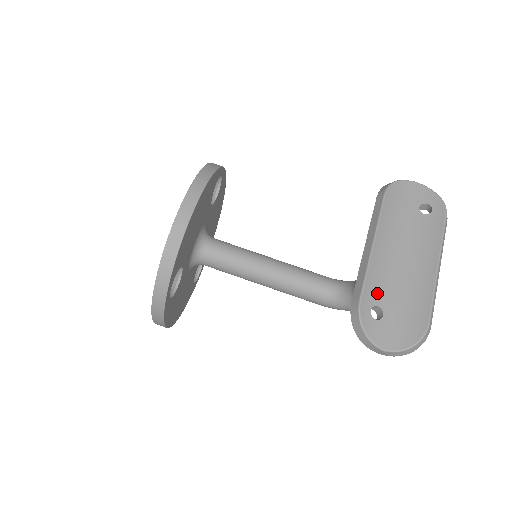
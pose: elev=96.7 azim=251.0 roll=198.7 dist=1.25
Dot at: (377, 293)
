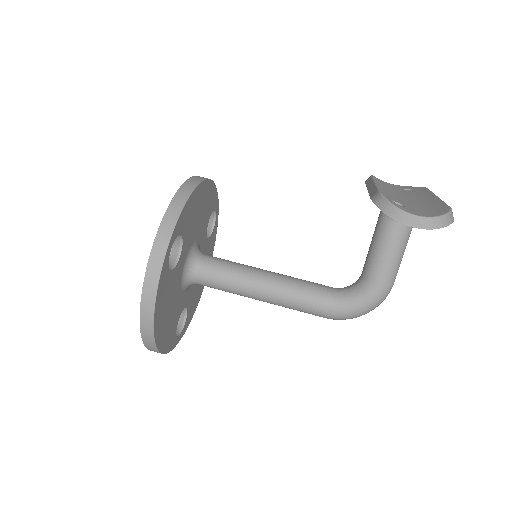
Dot at: (392, 198)
